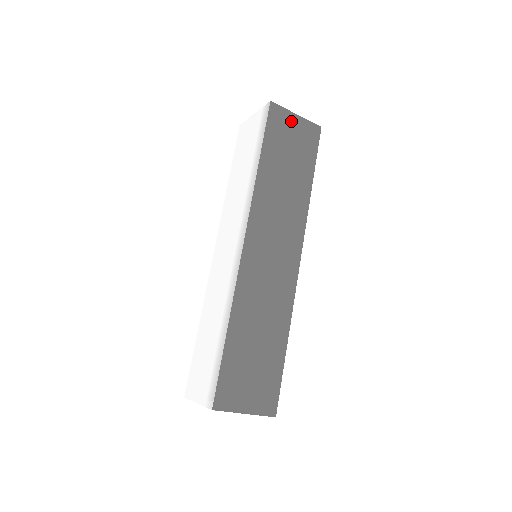
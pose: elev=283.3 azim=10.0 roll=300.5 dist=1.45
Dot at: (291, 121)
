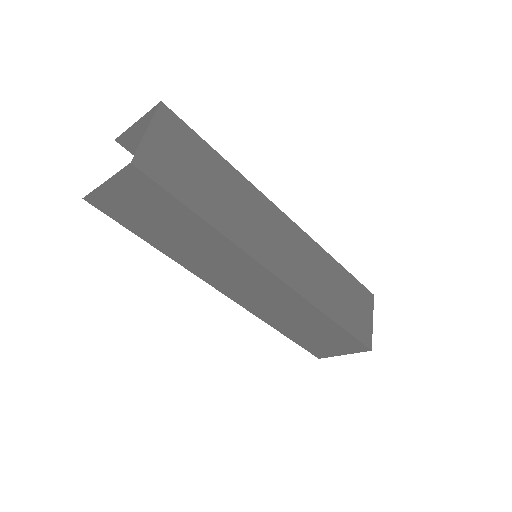
Dot at: (113, 193)
